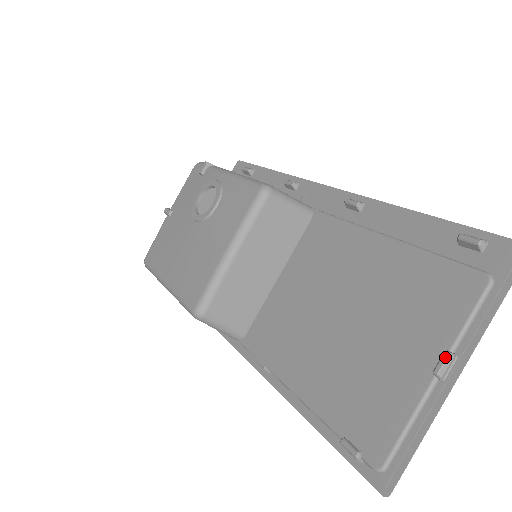
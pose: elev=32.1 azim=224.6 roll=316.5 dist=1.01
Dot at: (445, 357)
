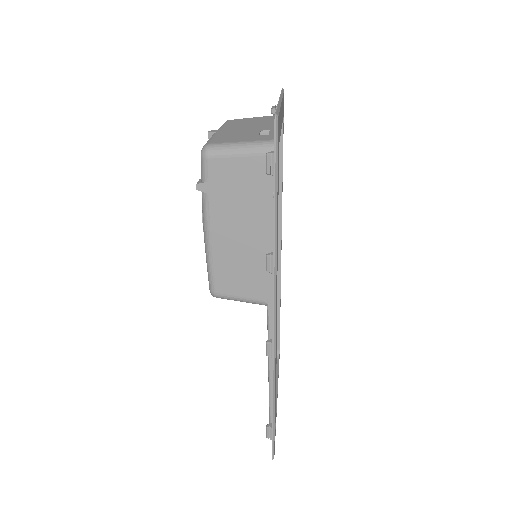
Dot at: occluded
